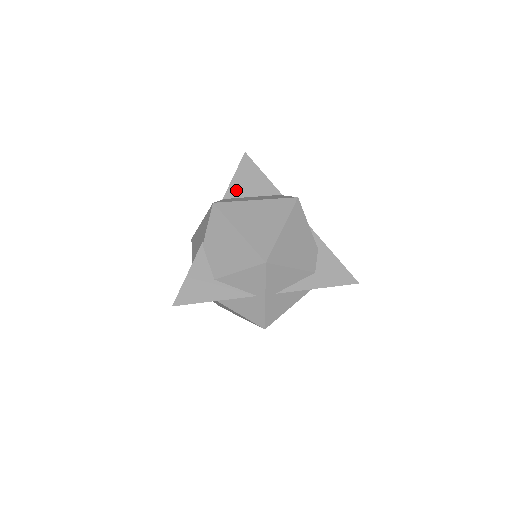
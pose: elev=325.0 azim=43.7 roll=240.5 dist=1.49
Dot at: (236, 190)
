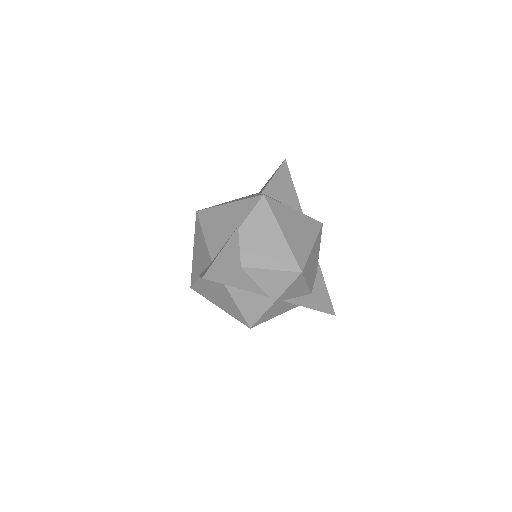
Dot at: (273, 190)
